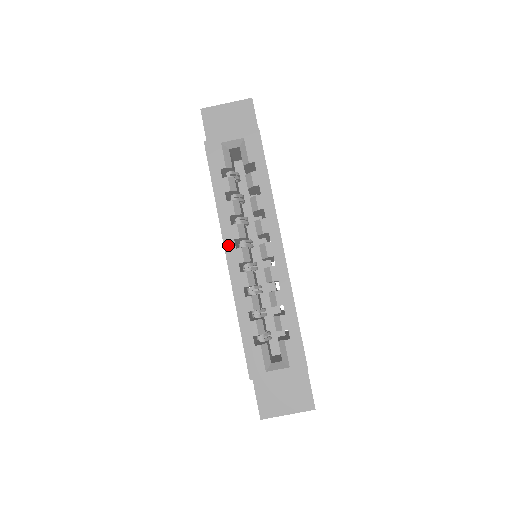
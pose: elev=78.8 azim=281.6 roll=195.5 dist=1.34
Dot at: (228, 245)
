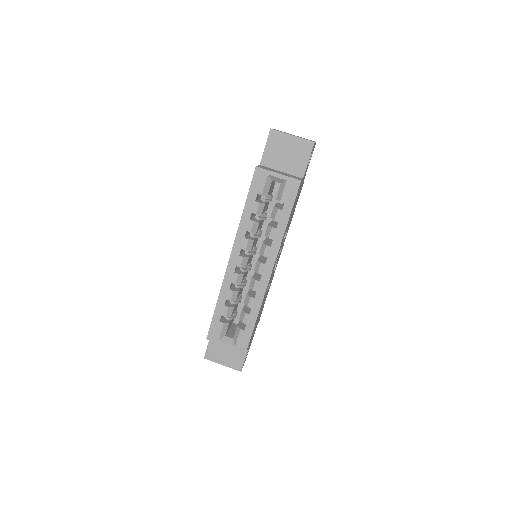
Dot at: (235, 250)
